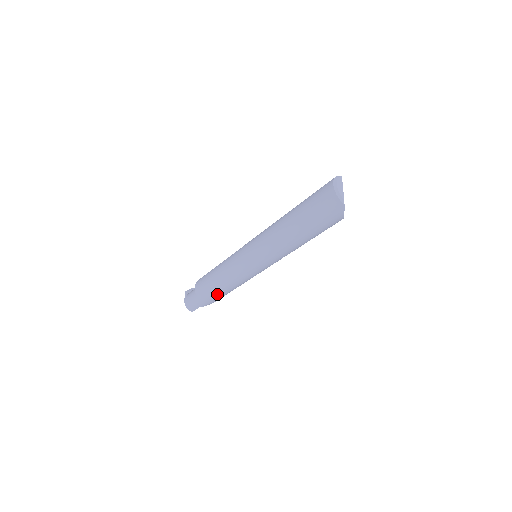
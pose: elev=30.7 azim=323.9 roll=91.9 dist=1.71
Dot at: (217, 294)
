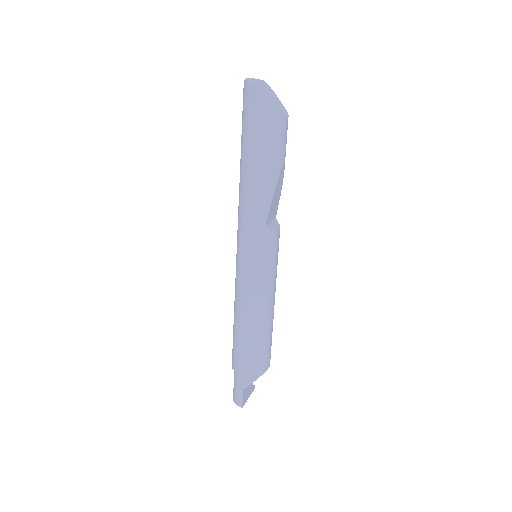
Dot at: (244, 346)
